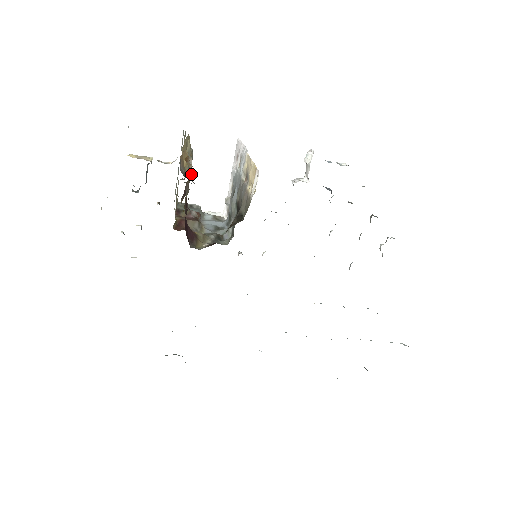
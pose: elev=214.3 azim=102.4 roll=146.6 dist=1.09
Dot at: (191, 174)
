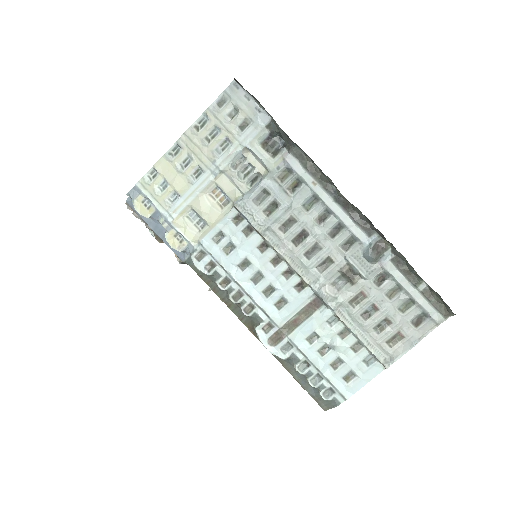
Dot at: occluded
